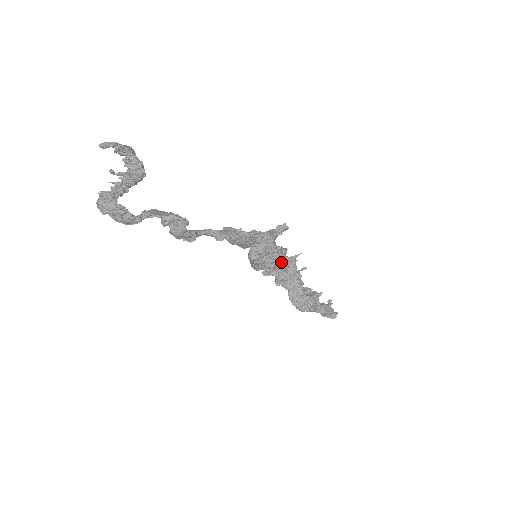
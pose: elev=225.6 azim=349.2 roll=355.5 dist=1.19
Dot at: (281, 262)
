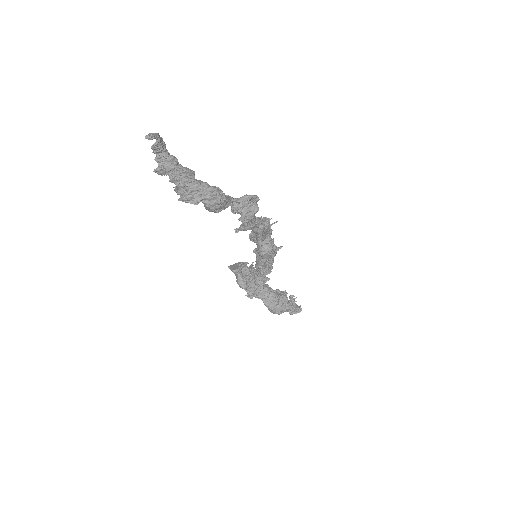
Dot at: (274, 256)
